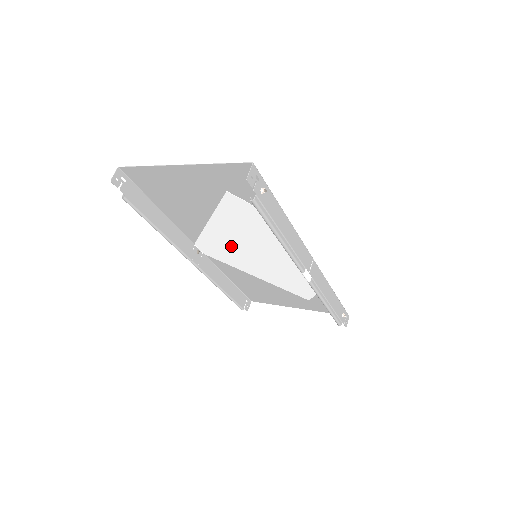
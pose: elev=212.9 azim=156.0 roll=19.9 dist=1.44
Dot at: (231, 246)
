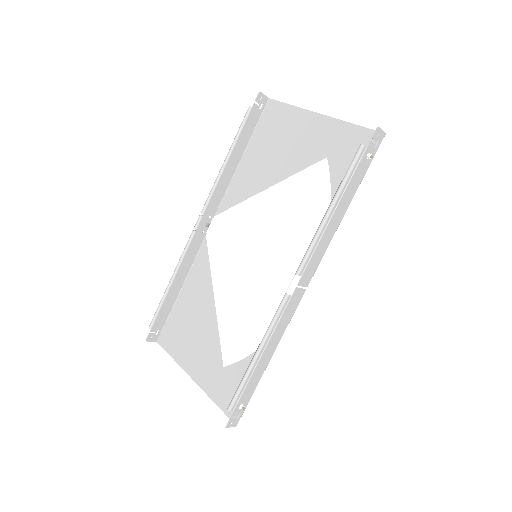
Dot at: (246, 234)
